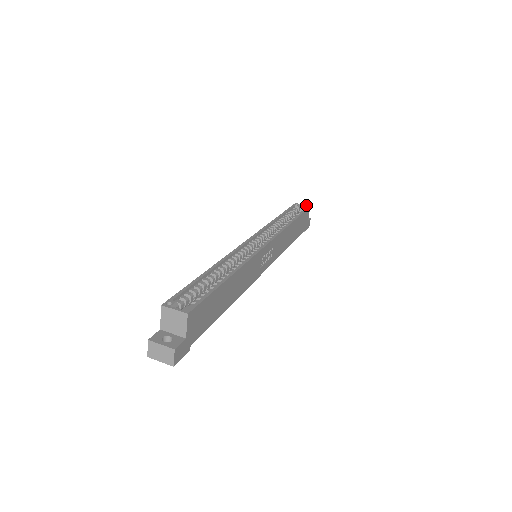
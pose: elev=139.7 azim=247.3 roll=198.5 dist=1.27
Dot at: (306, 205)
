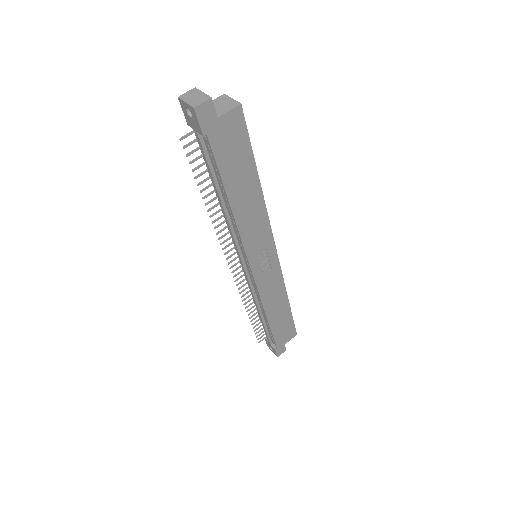
Dot at: occluded
